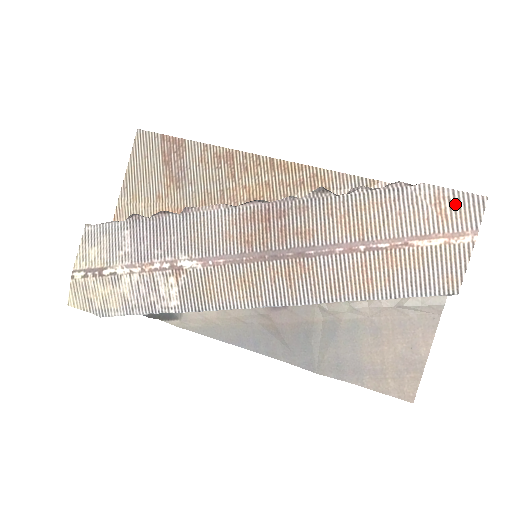
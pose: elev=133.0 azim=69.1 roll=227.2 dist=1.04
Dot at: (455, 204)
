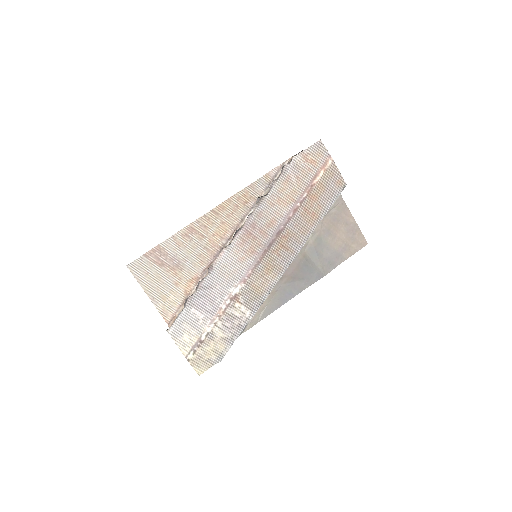
Dot at: (313, 153)
